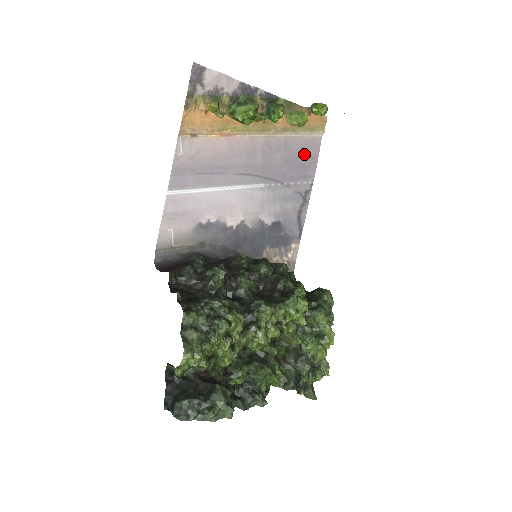
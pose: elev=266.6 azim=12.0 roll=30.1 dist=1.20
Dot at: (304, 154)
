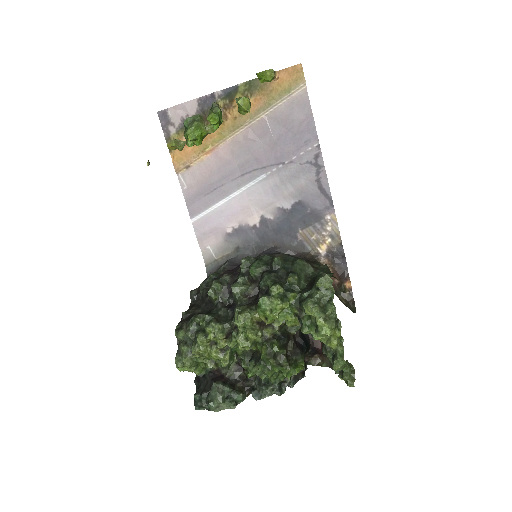
Dot at: (293, 121)
